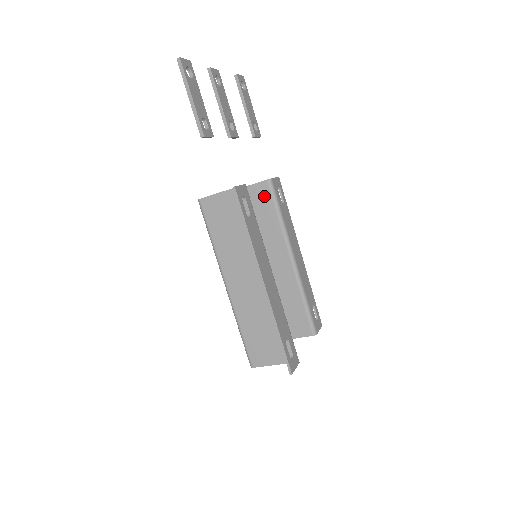
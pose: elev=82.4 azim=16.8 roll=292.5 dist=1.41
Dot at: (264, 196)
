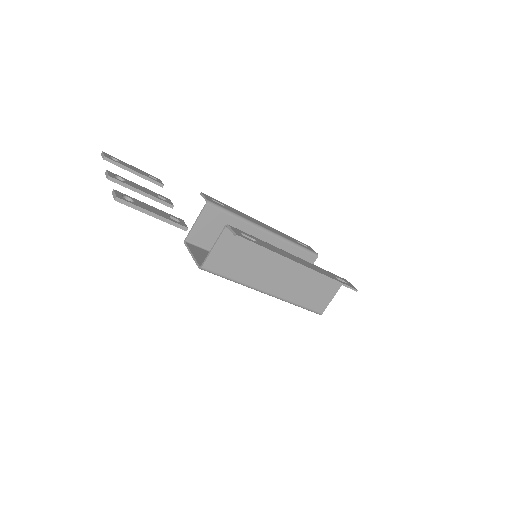
Dot at: (214, 216)
